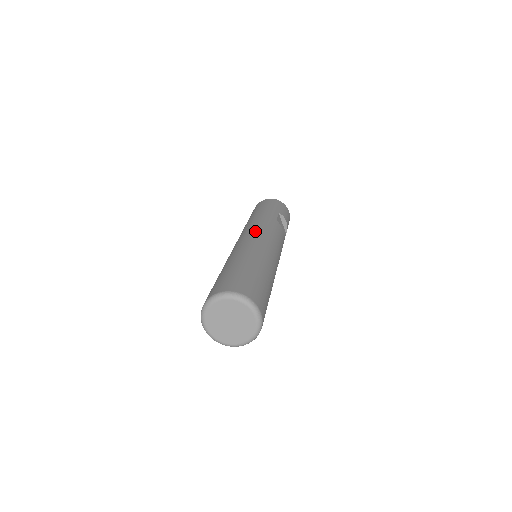
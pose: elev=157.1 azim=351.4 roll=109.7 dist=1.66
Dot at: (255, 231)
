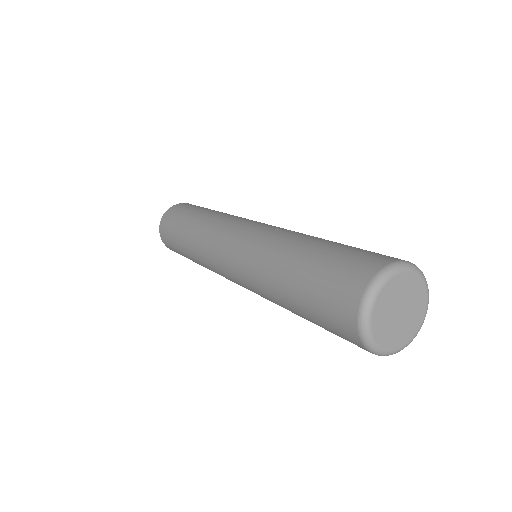
Dot at: (240, 224)
